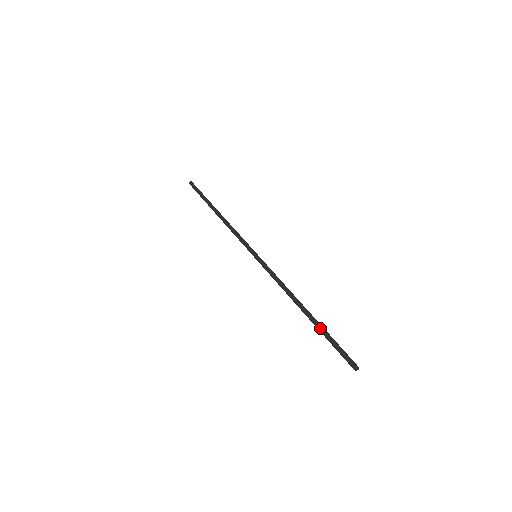
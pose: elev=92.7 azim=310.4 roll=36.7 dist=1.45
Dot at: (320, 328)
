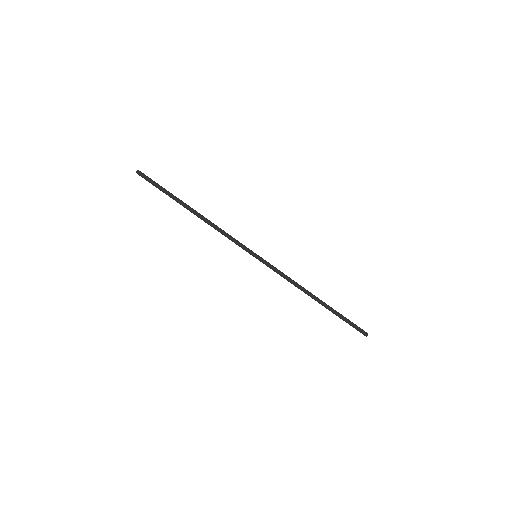
Dot at: (335, 312)
